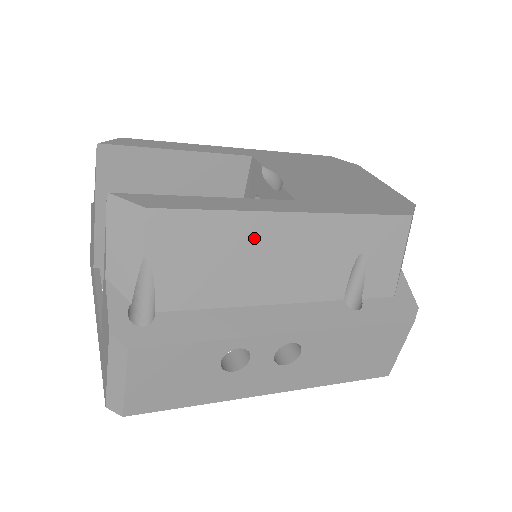
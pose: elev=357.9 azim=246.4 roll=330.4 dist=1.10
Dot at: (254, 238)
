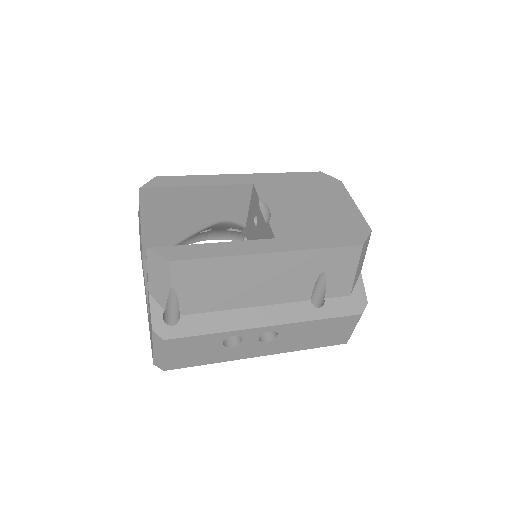
Dot at: (243, 270)
